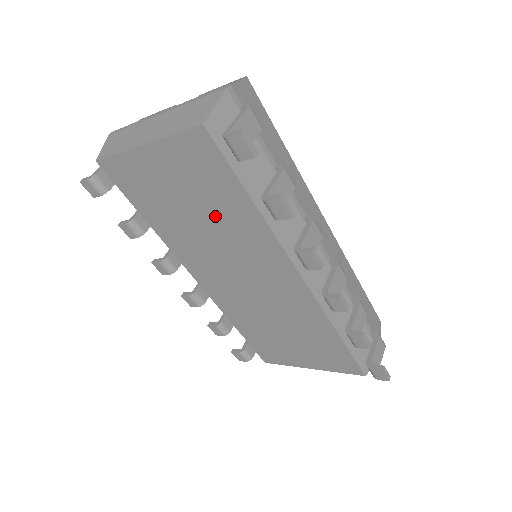
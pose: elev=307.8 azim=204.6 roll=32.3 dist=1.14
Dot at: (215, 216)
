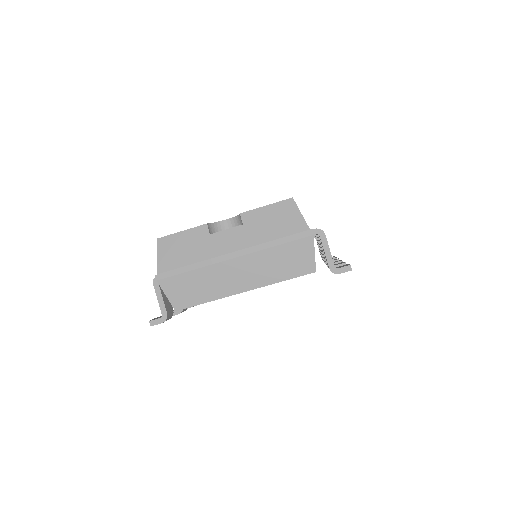
Dot at: occluded
